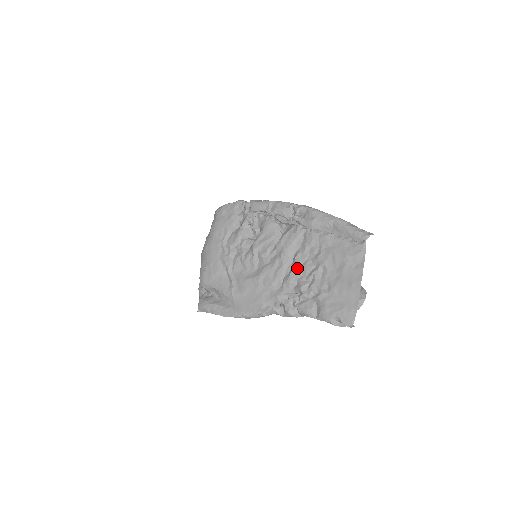
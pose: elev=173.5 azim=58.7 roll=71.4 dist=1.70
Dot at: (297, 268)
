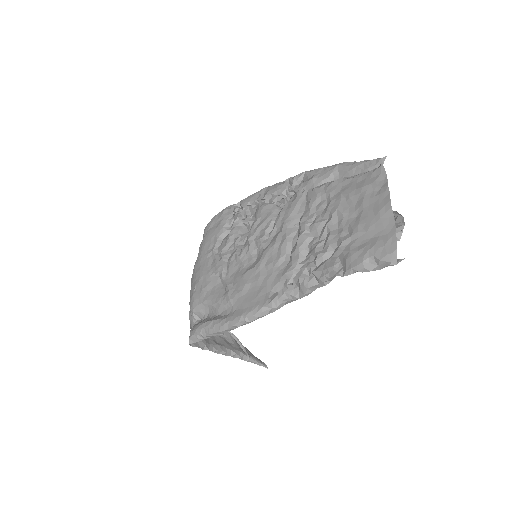
Dot at: (305, 231)
